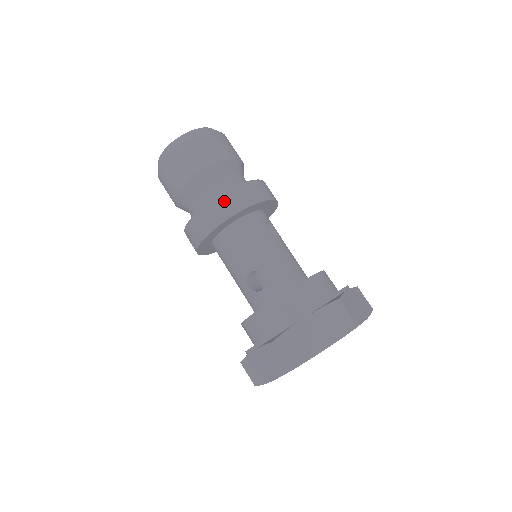
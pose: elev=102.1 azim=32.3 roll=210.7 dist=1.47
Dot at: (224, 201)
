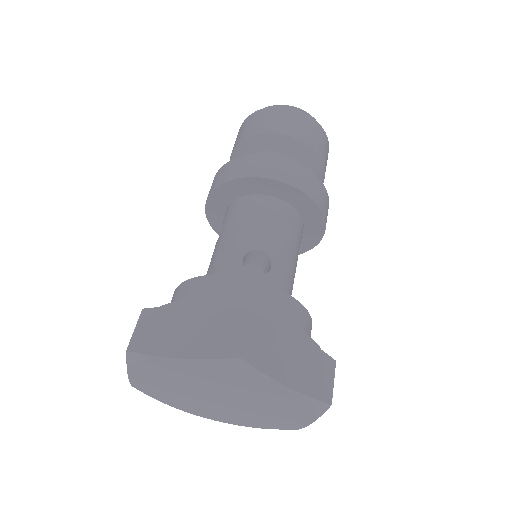
Dot at: (310, 178)
